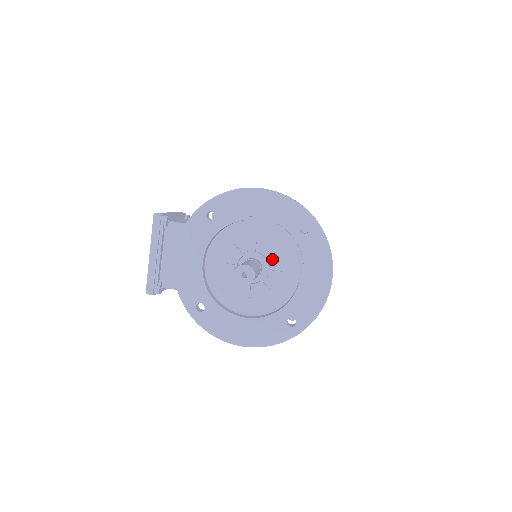
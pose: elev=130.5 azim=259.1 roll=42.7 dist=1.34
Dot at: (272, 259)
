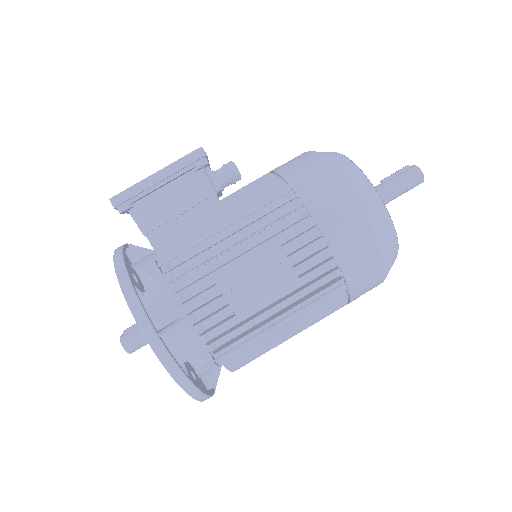
Dot at: occluded
